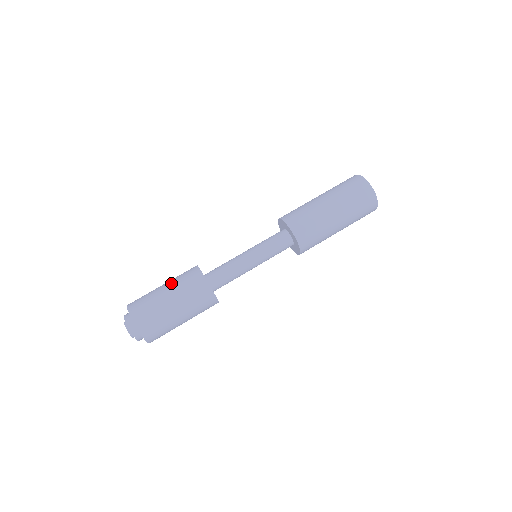
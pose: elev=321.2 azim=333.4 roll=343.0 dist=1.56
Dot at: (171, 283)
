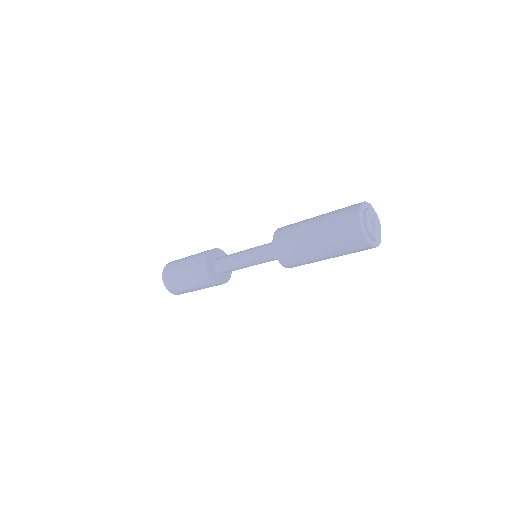
Dot at: (191, 257)
